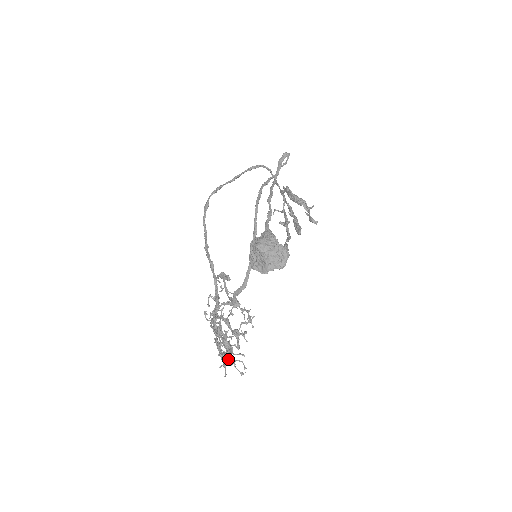
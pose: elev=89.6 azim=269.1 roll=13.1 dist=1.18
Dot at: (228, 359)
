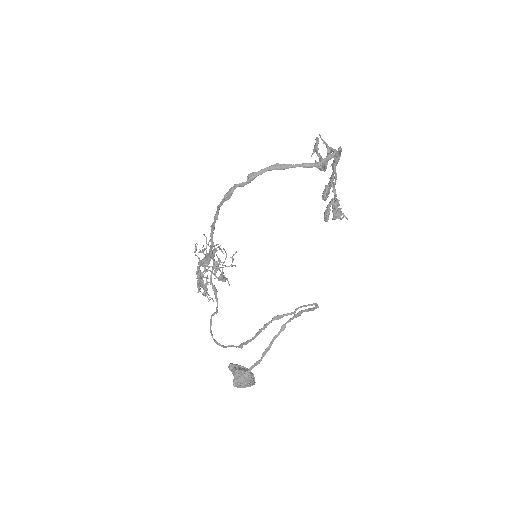
Dot at: occluded
